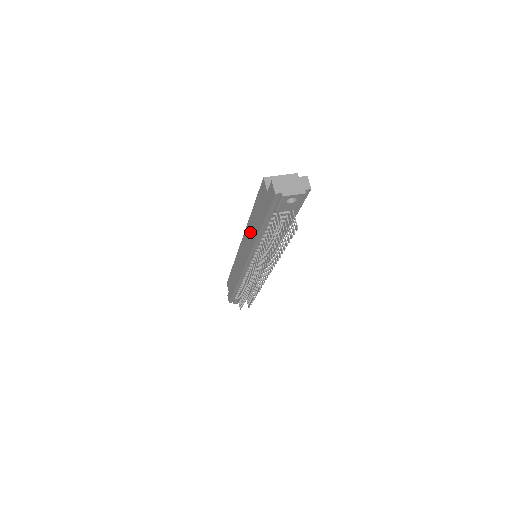
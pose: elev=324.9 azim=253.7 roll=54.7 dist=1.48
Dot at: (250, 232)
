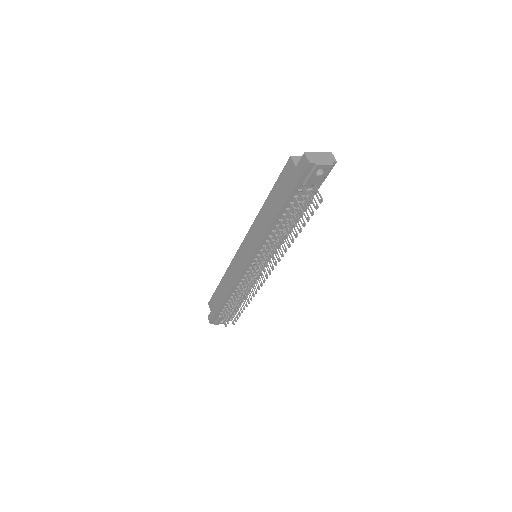
Dot at: (261, 222)
